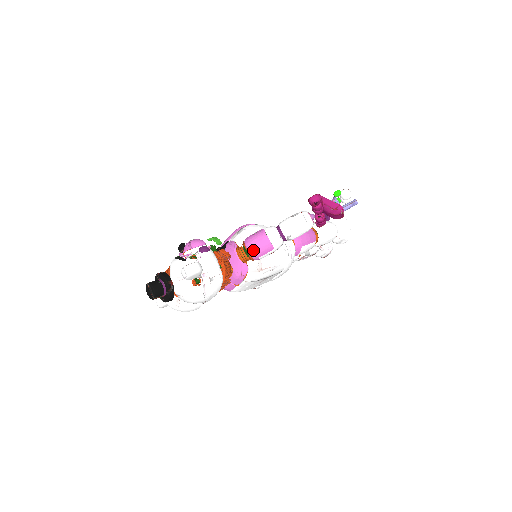
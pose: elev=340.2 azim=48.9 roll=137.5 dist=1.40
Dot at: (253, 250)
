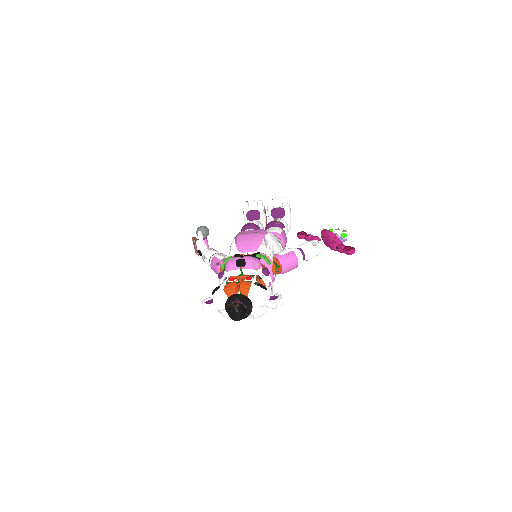
Dot at: (286, 270)
